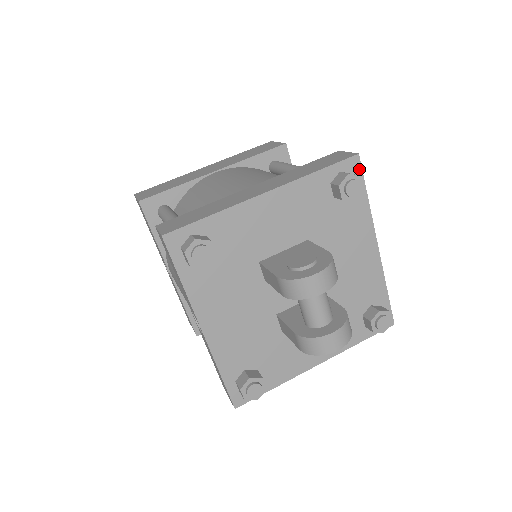
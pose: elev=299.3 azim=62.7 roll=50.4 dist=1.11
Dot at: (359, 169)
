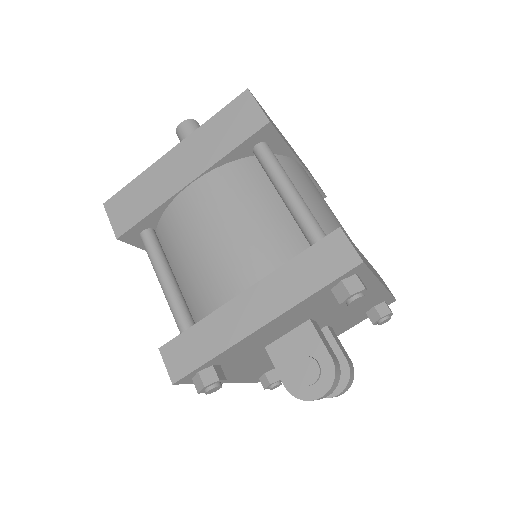
Dot at: (363, 268)
